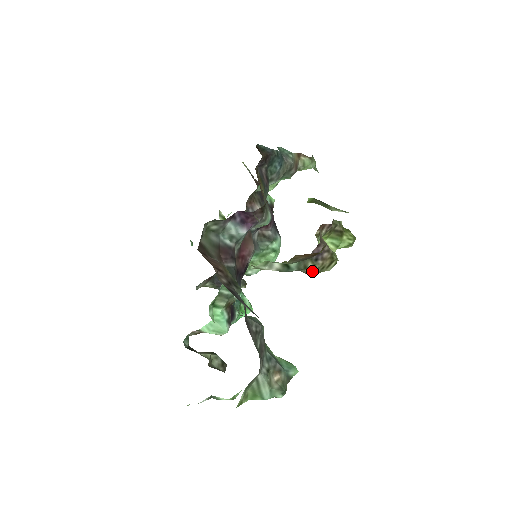
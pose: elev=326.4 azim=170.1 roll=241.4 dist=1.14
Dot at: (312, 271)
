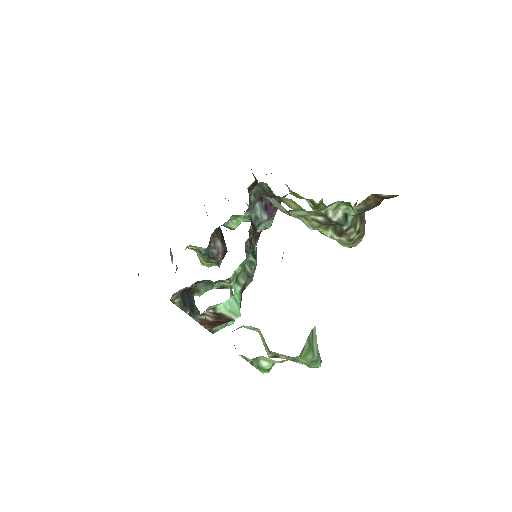
Dot at: (355, 234)
